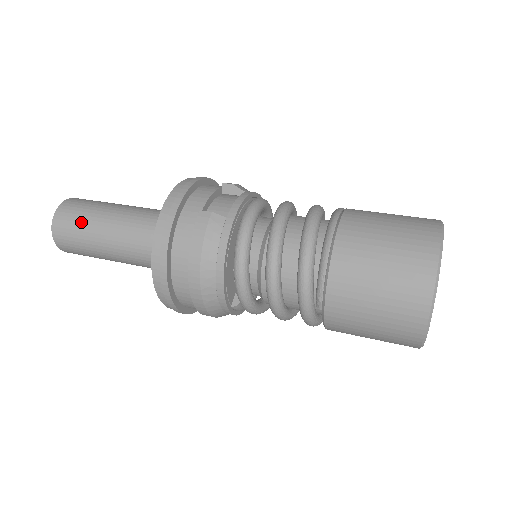
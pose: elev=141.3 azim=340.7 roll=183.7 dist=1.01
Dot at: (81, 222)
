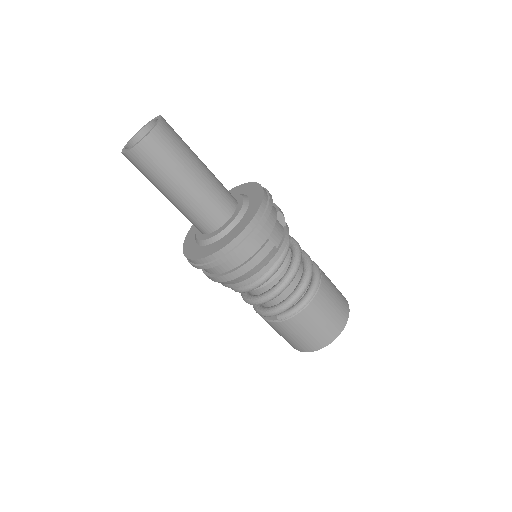
Dot at: (169, 161)
